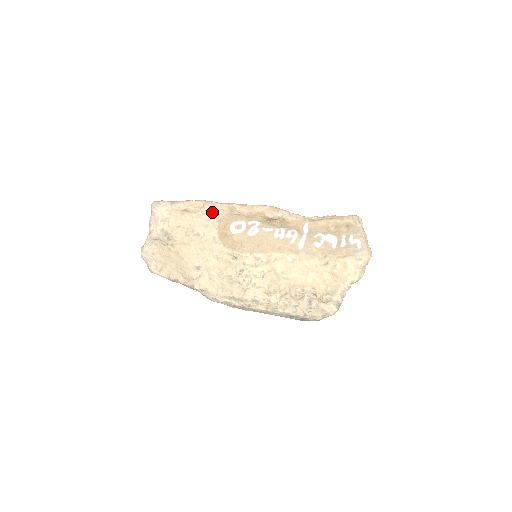
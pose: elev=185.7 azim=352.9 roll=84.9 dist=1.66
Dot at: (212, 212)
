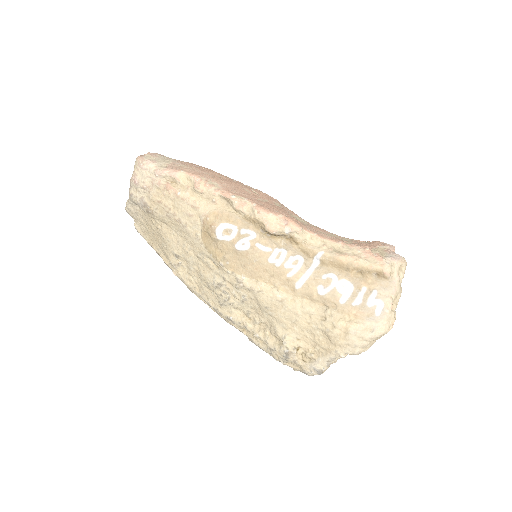
Dot at: (202, 198)
